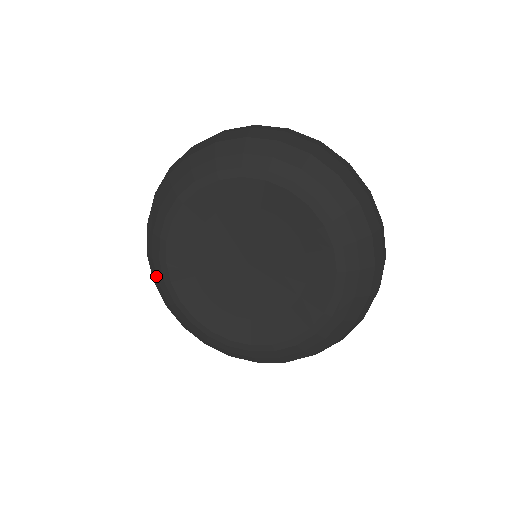
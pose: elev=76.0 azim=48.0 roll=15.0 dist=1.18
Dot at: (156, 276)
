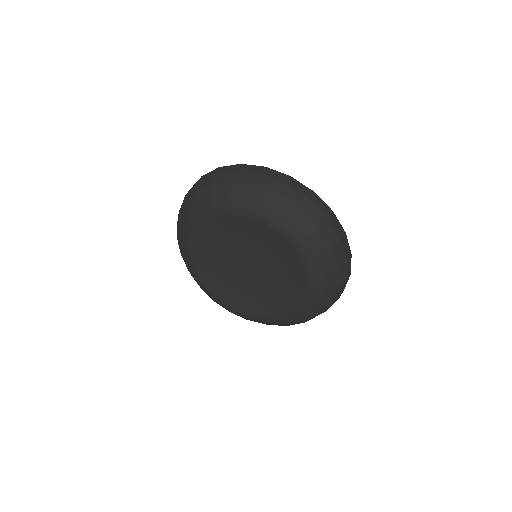
Dot at: occluded
